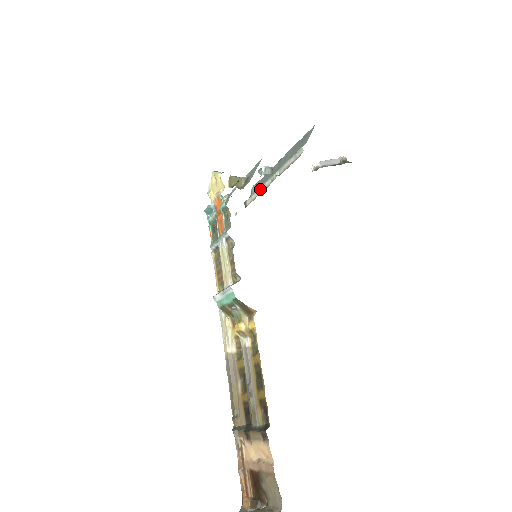
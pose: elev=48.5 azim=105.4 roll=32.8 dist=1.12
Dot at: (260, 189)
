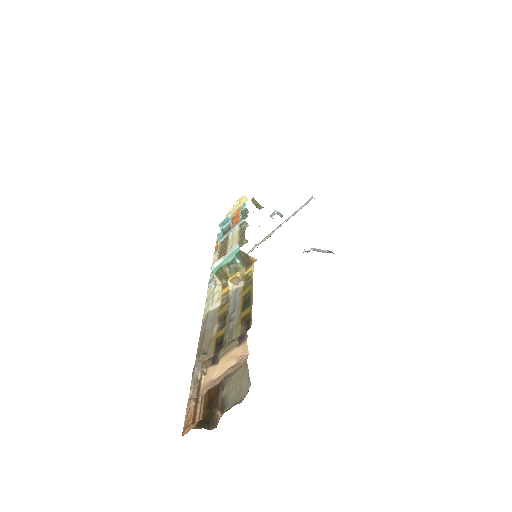
Dot at: (264, 239)
